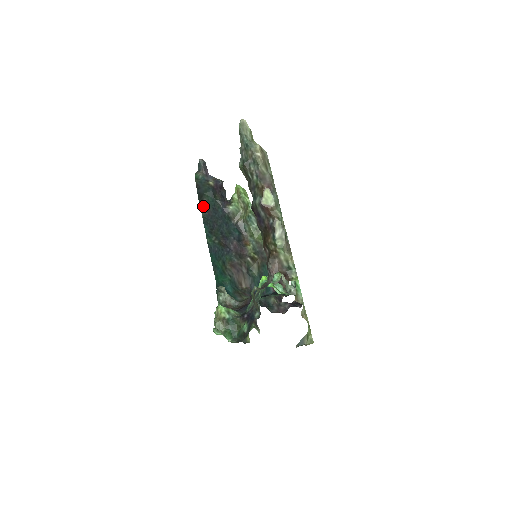
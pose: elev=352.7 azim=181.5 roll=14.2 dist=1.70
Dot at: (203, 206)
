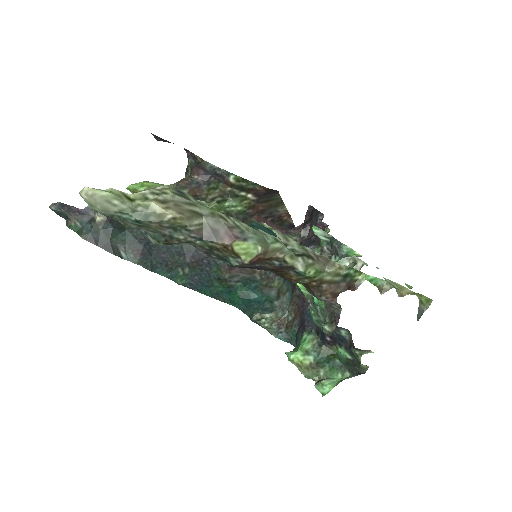
Dot at: (127, 255)
